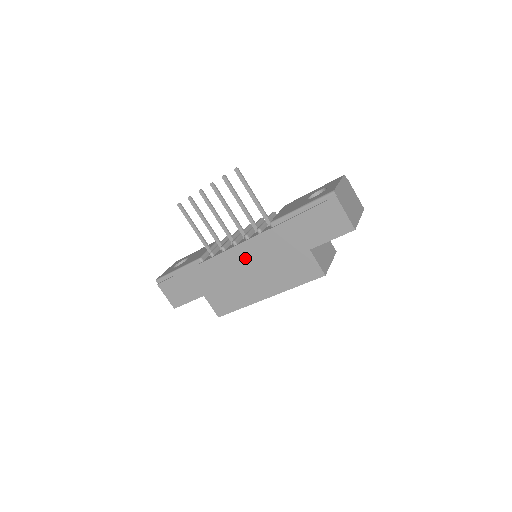
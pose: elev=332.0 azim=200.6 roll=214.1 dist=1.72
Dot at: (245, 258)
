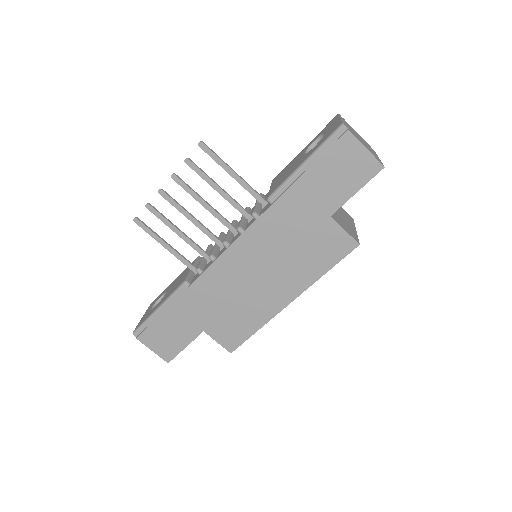
Dot at: (246, 259)
